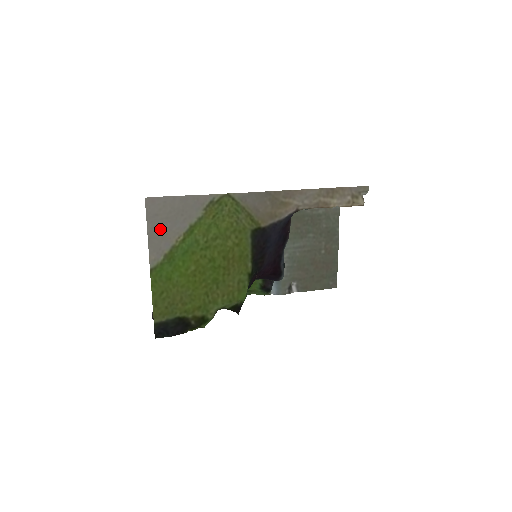
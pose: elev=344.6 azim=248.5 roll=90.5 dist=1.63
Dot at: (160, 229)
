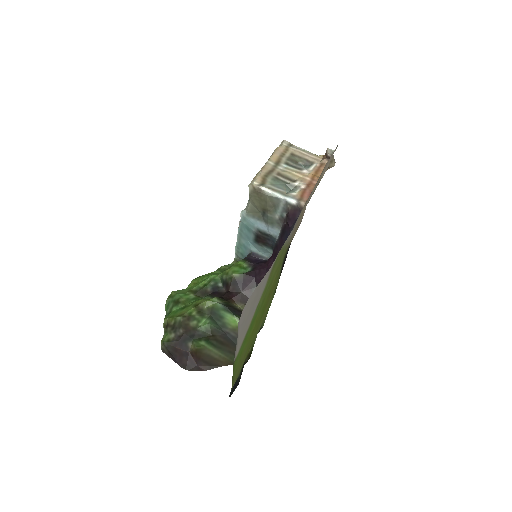
Dot at: (244, 329)
